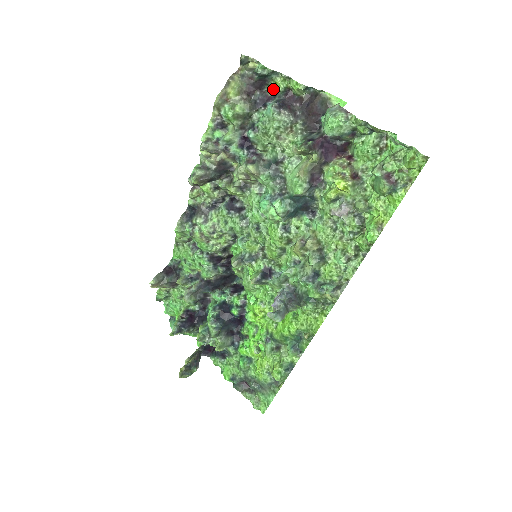
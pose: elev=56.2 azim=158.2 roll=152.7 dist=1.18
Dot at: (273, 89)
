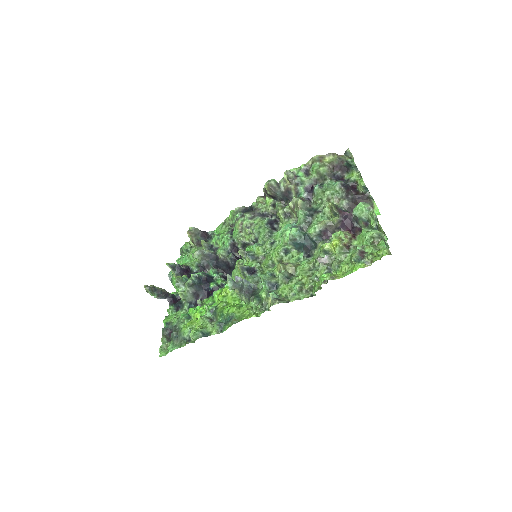
Dot at: (349, 177)
